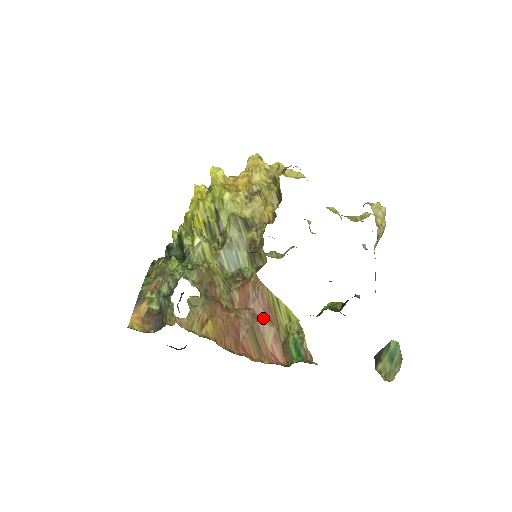
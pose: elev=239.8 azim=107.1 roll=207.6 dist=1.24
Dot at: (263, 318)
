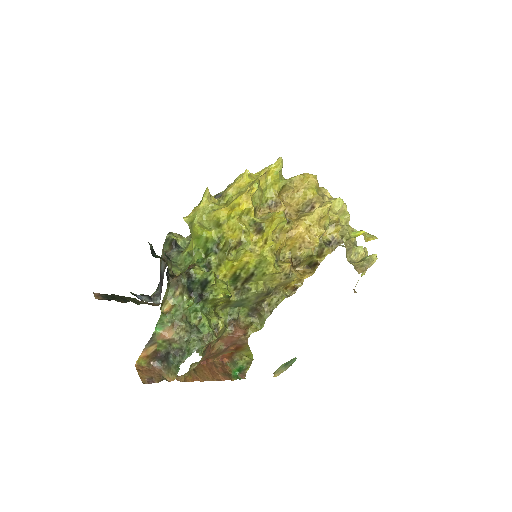
Dot at: (232, 349)
